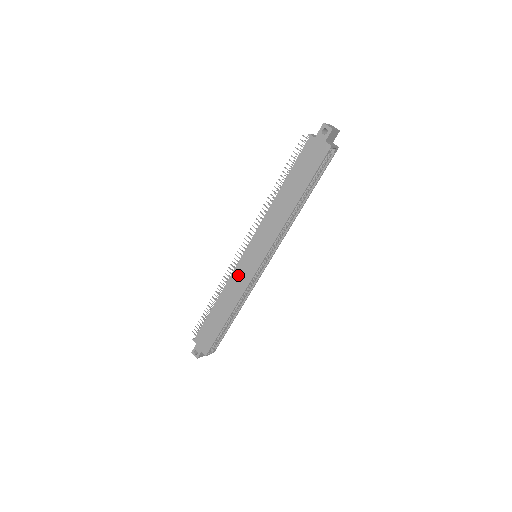
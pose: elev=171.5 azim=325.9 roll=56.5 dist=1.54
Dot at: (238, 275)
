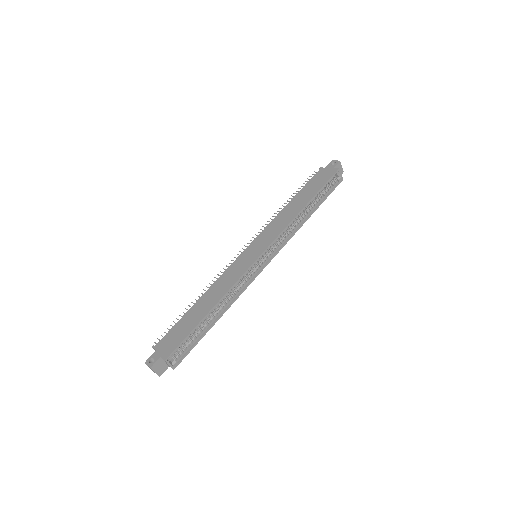
Dot at: (234, 268)
